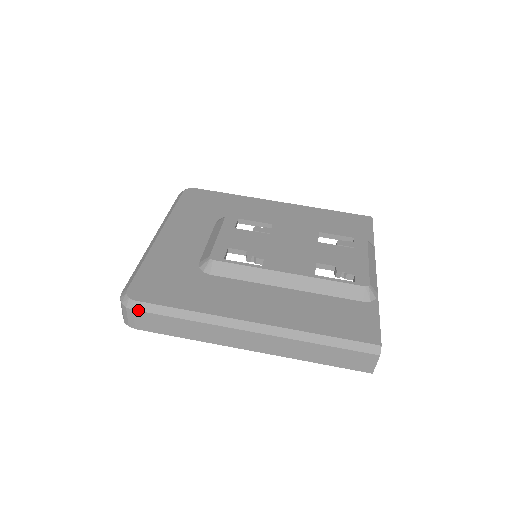
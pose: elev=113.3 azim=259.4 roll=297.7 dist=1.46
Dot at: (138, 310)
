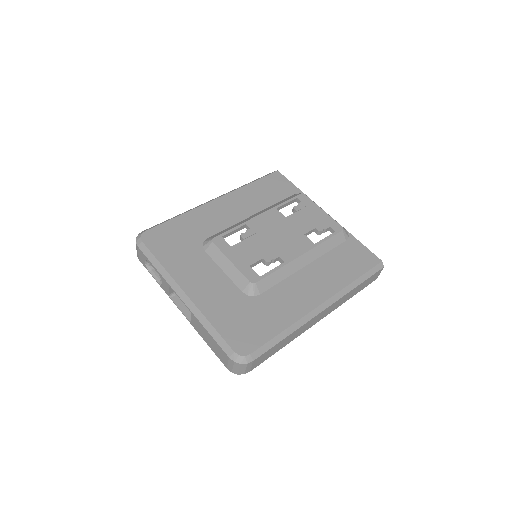
Dot at: (256, 358)
